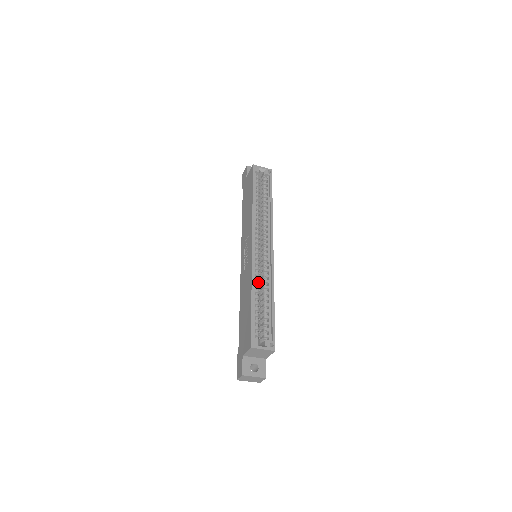
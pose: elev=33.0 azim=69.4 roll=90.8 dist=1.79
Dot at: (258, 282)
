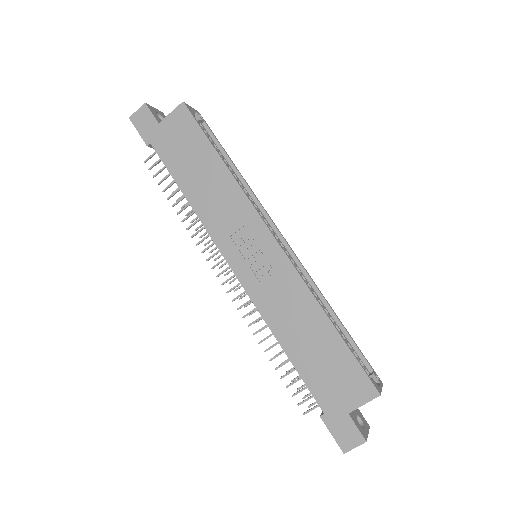
Dot at: occluded
